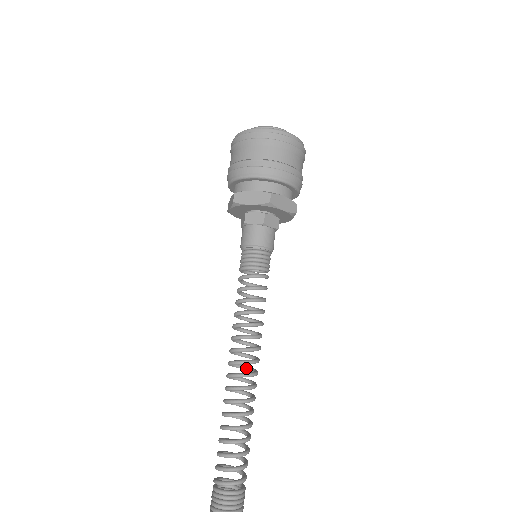
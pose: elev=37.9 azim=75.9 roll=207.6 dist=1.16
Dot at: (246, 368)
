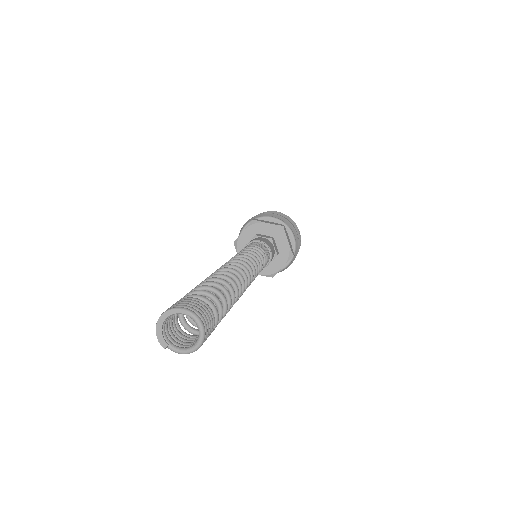
Dot at: occluded
